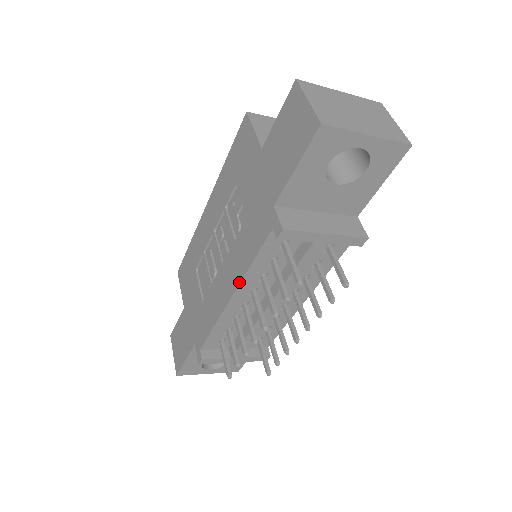
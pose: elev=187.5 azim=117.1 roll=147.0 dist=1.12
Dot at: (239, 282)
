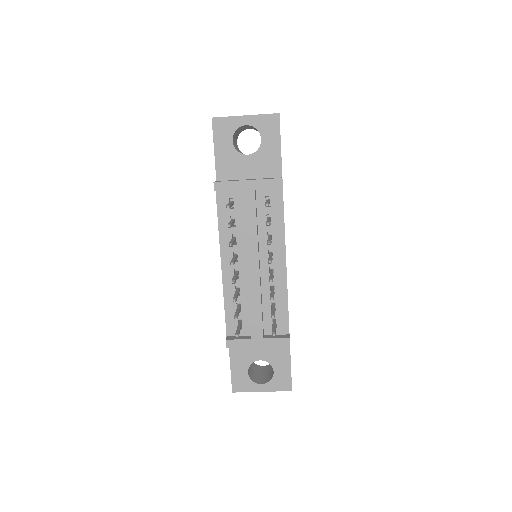
Dot at: (220, 248)
